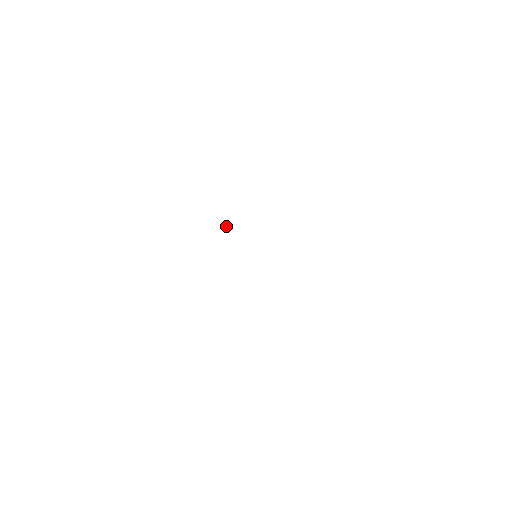
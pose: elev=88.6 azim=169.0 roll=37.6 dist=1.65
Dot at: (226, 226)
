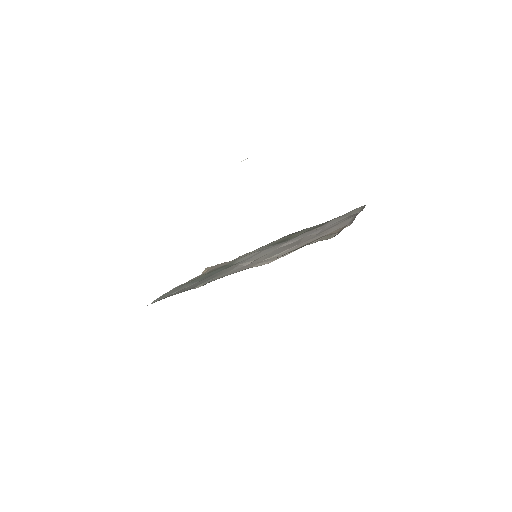
Dot at: (247, 158)
